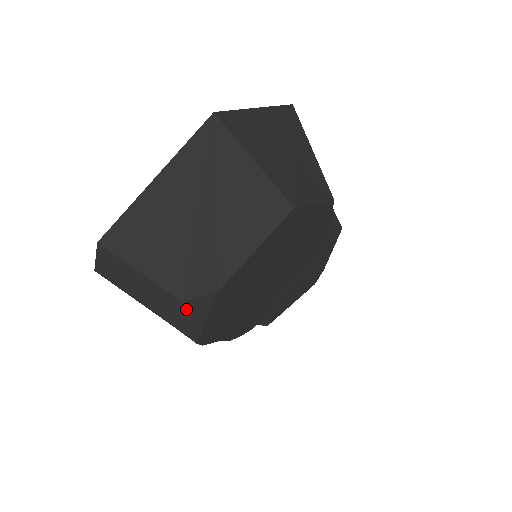
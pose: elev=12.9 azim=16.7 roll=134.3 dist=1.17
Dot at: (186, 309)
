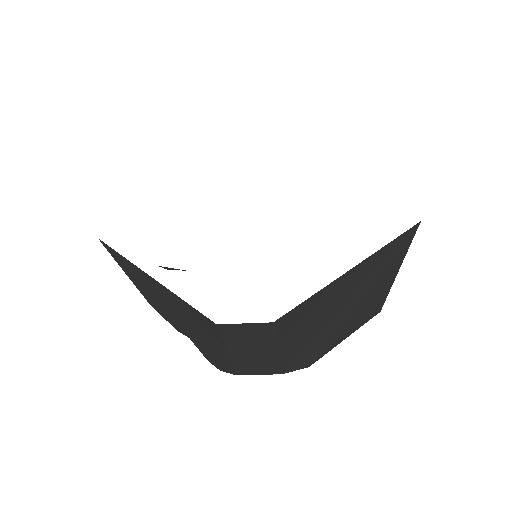
Dot at: (272, 373)
